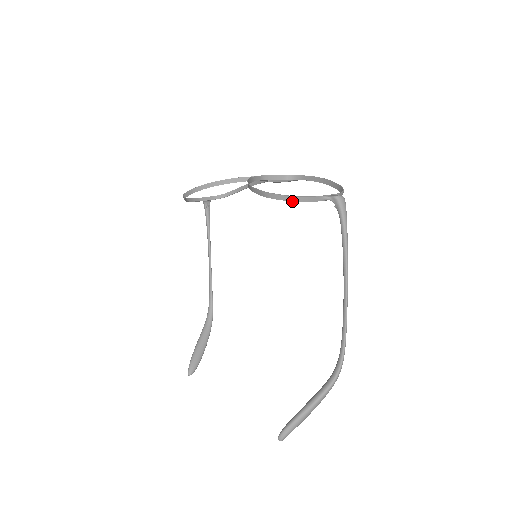
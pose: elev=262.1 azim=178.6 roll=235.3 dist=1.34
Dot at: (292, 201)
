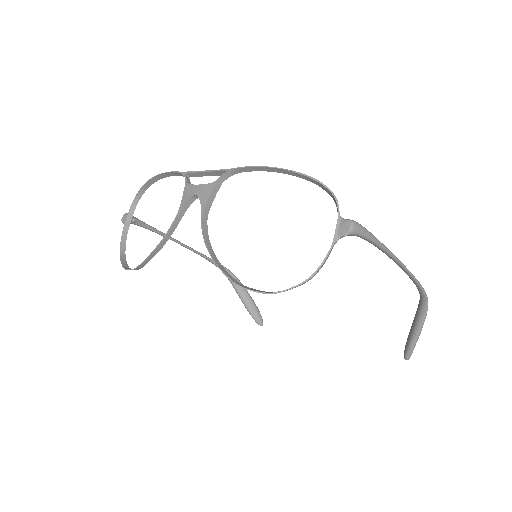
Dot at: occluded
